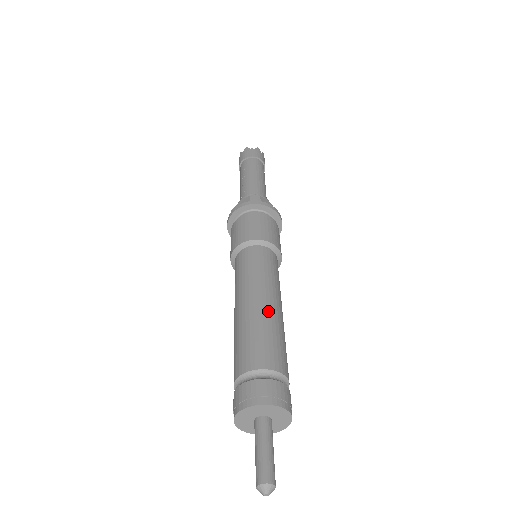
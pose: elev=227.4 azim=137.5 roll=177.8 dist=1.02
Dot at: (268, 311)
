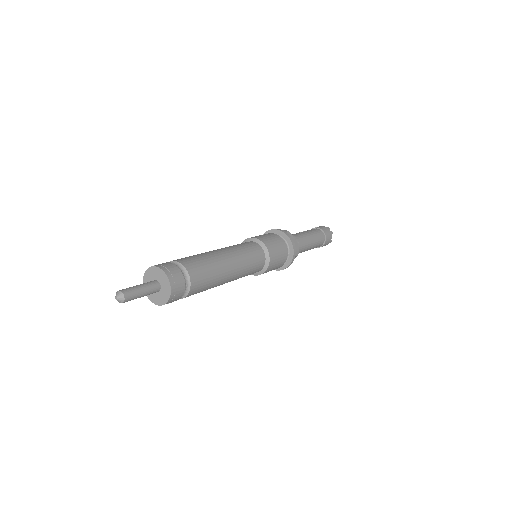
Dot at: (216, 254)
